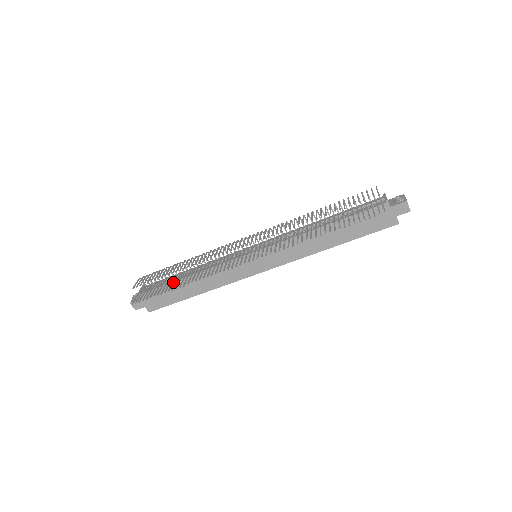
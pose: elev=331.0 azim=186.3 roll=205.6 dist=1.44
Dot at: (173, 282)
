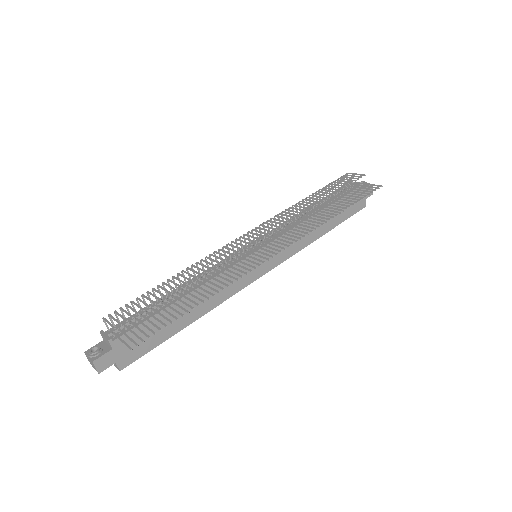
Dot at: (177, 304)
